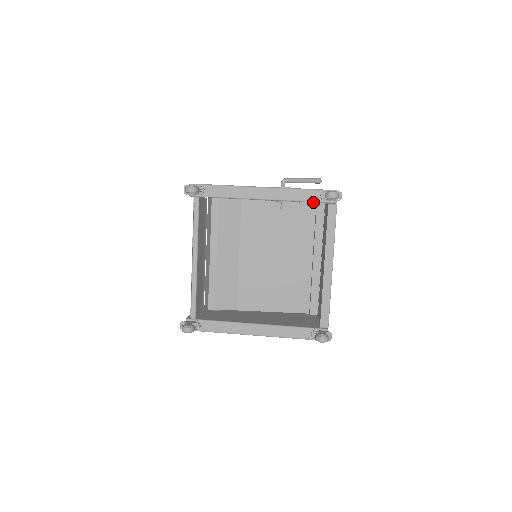
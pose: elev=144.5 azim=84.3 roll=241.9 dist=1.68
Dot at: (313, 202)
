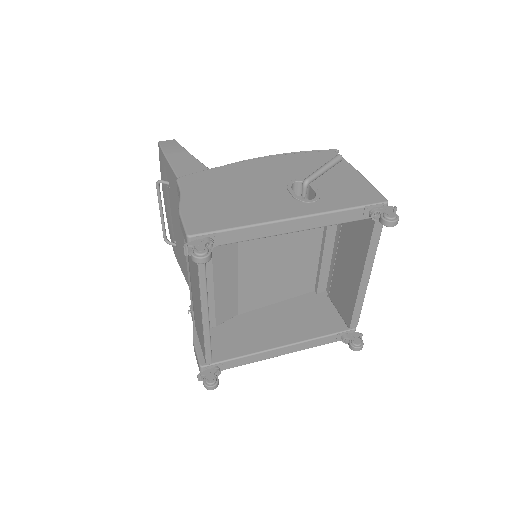
Dot at: (357, 220)
